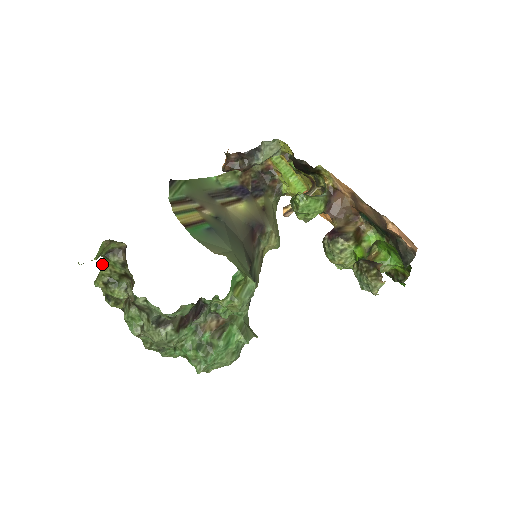
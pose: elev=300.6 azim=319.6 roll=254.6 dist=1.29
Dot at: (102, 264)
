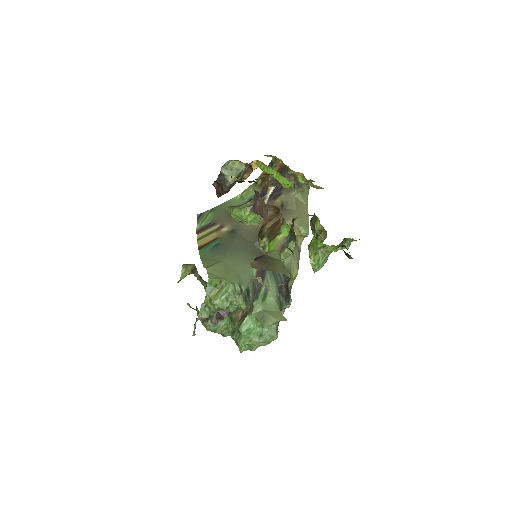
Dot at: (198, 278)
